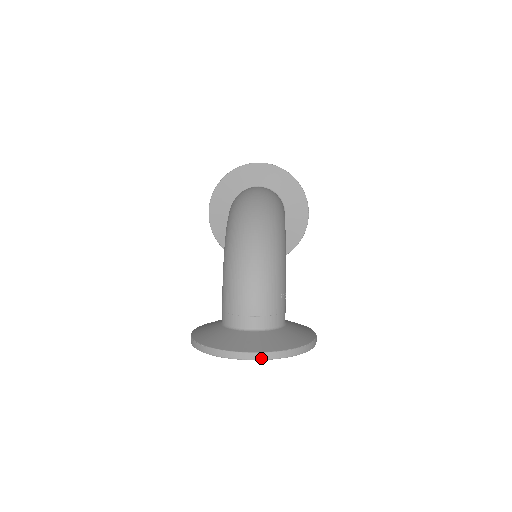
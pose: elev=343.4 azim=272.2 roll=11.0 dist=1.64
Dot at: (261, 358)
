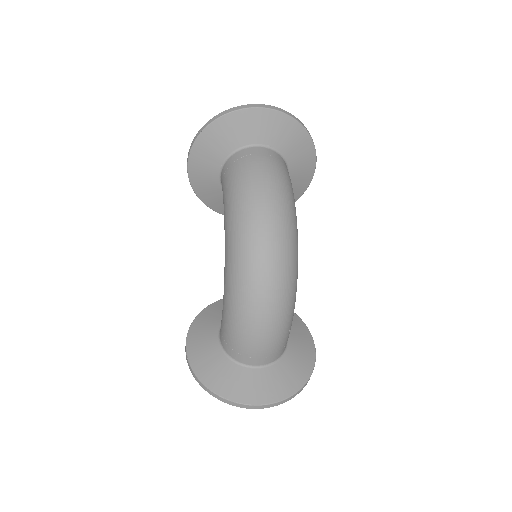
Dot at: occluded
